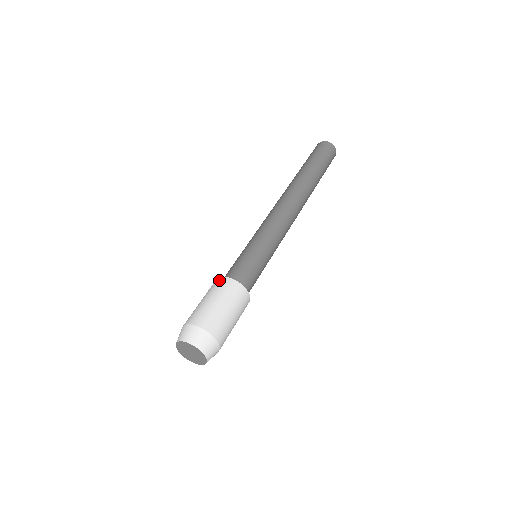
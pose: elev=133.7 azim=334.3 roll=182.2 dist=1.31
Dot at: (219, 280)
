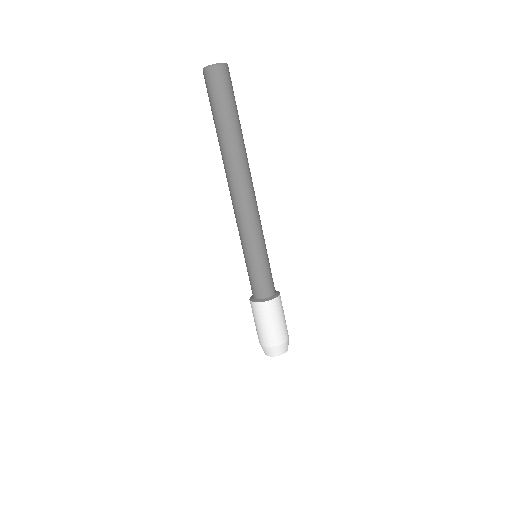
Dot at: occluded
